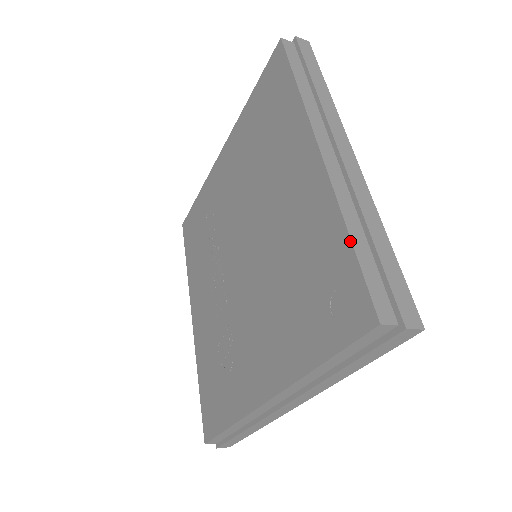
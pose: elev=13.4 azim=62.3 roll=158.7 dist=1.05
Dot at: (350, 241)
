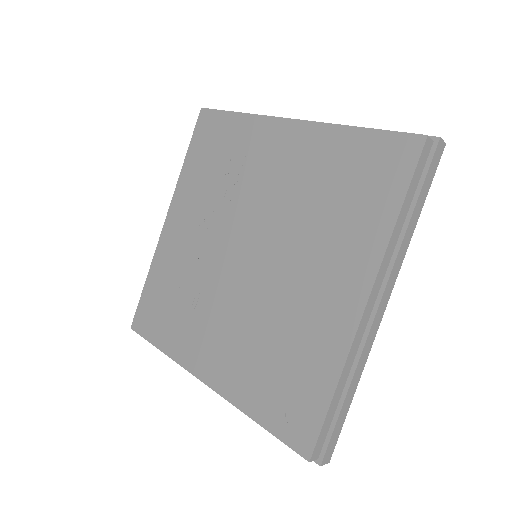
Dot at: (332, 398)
